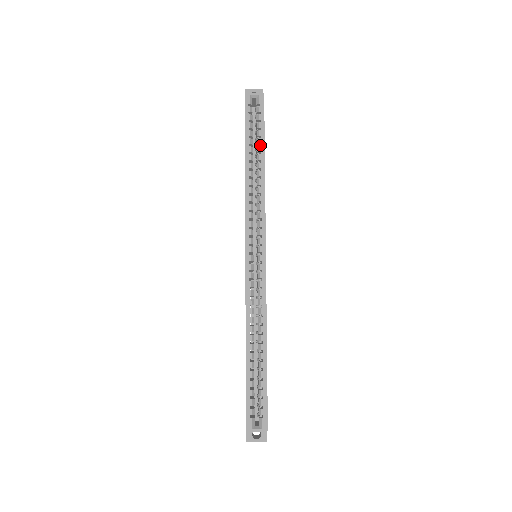
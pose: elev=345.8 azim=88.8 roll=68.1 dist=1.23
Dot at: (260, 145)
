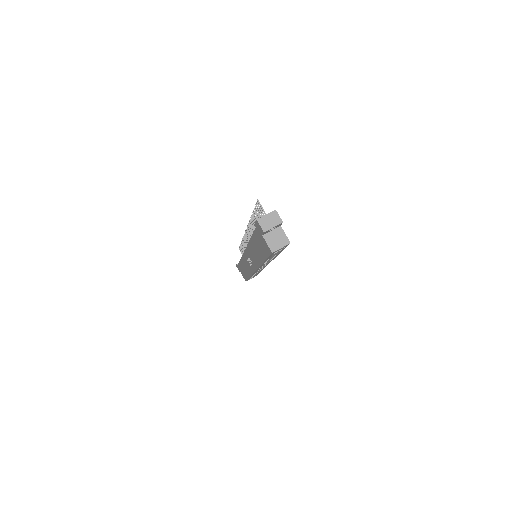
Dot at: occluded
